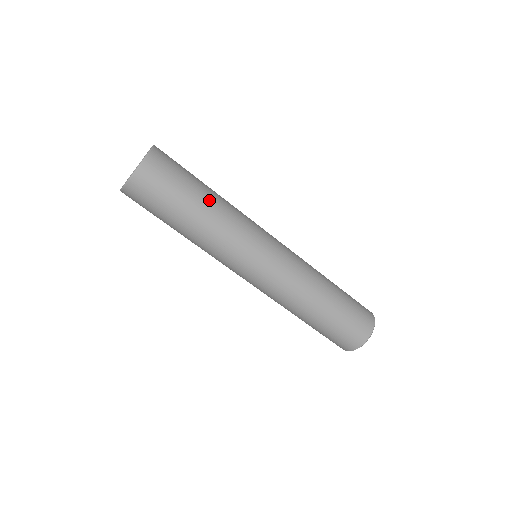
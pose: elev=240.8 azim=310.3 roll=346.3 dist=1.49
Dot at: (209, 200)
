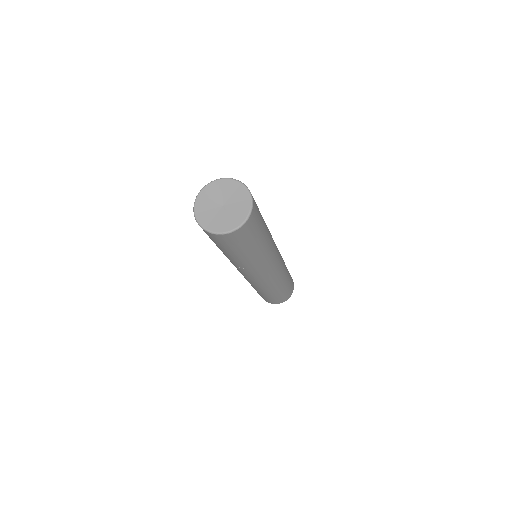
Dot at: (263, 244)
